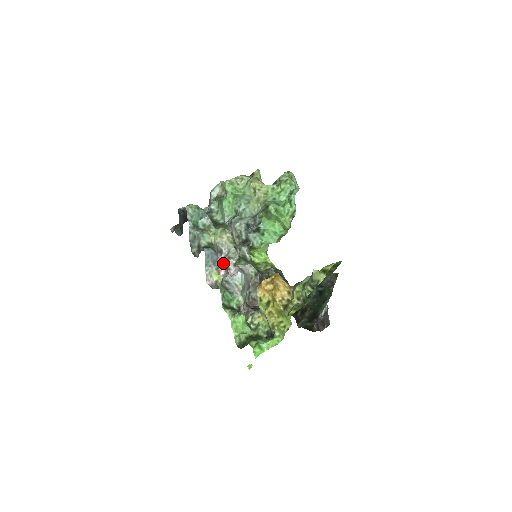
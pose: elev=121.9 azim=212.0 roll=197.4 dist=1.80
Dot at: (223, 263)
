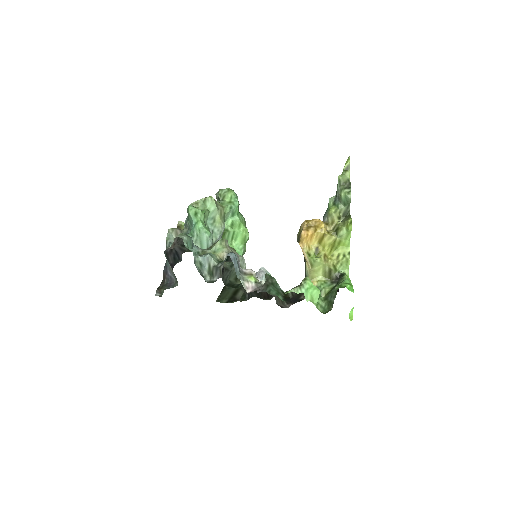
Dot at: (243, 270)
